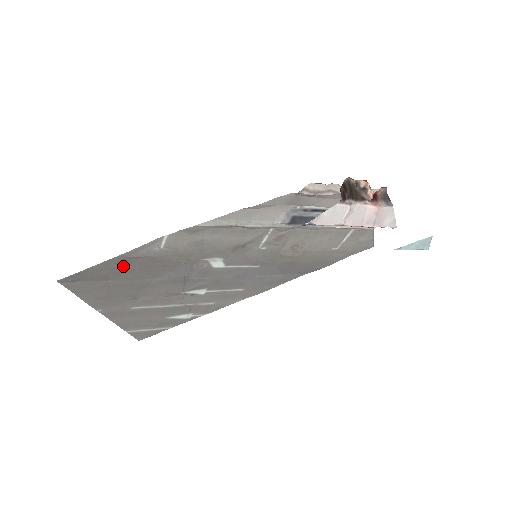
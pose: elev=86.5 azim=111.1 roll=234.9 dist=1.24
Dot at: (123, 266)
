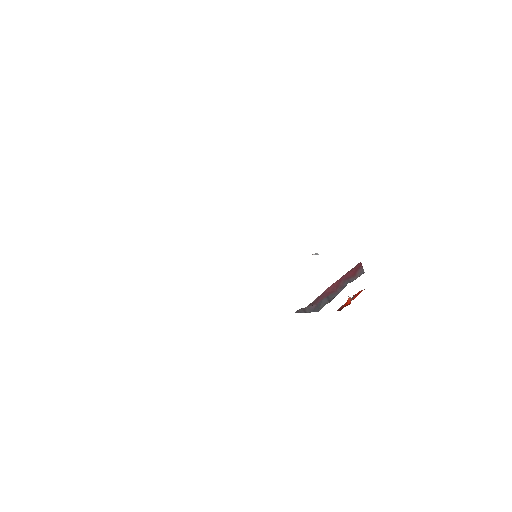
Dot at: occluded
